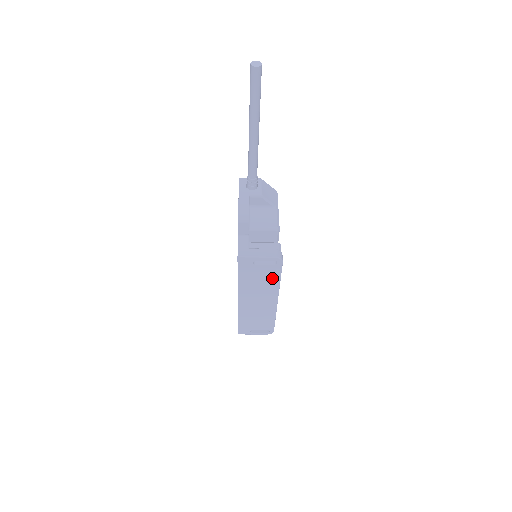
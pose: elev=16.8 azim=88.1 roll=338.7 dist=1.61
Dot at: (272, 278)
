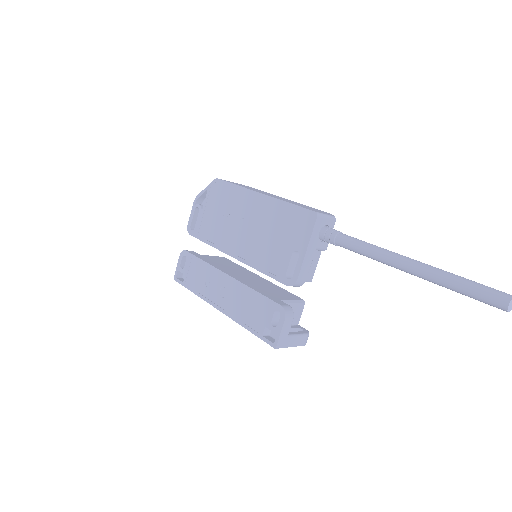
Dot at: occluded
